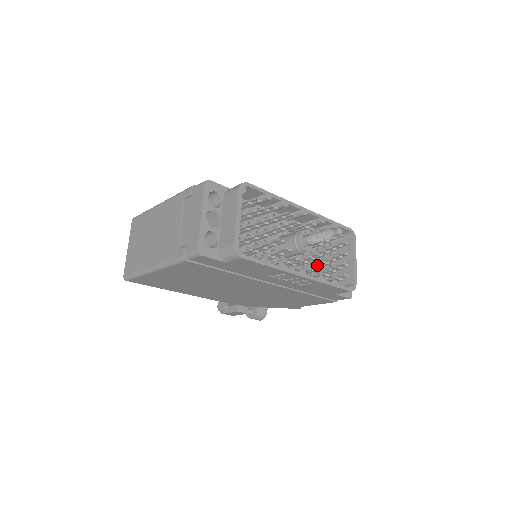
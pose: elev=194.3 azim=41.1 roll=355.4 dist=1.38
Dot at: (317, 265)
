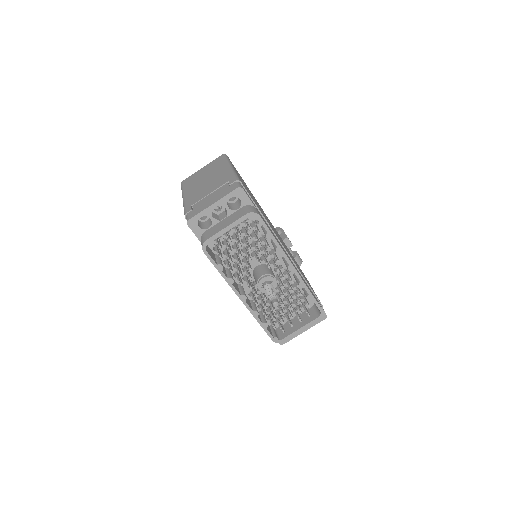
Dot at: (263, 304)
